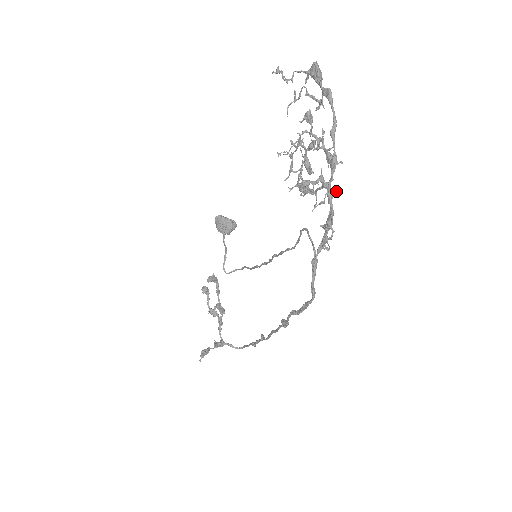
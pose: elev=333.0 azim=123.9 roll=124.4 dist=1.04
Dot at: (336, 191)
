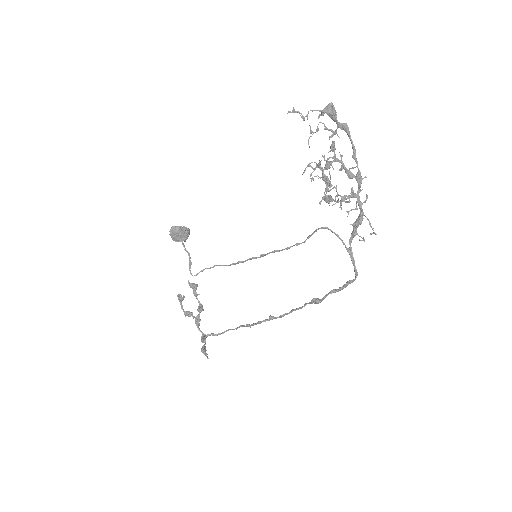
Dot at: (366, 199)
